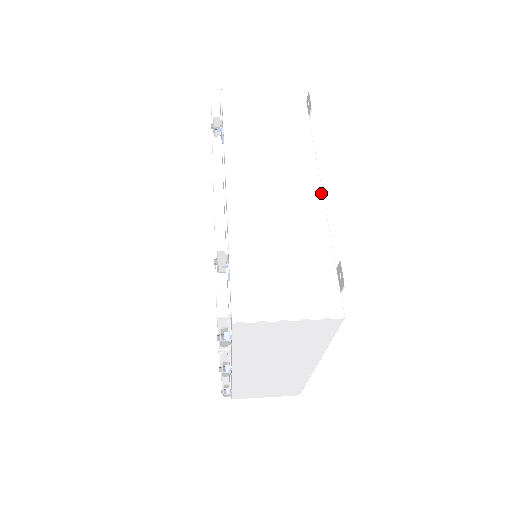
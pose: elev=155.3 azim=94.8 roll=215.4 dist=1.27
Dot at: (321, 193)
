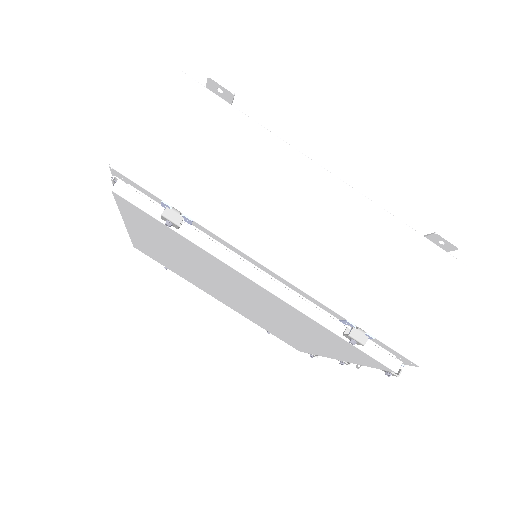
Dot at: (341, 182)
